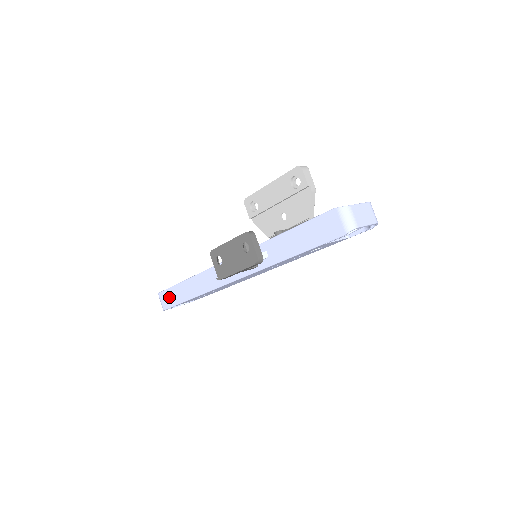
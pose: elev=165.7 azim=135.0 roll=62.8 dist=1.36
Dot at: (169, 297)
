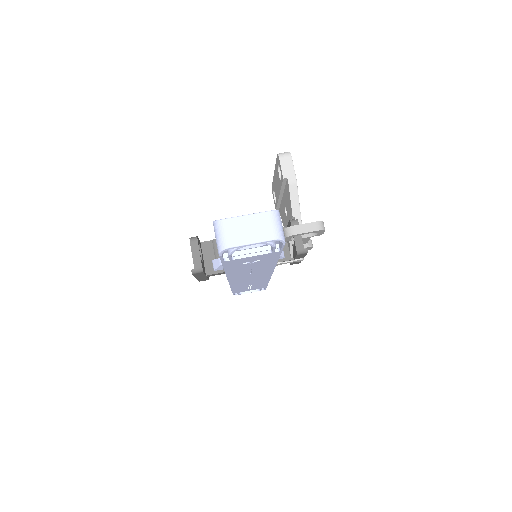
Dot at: occluded
